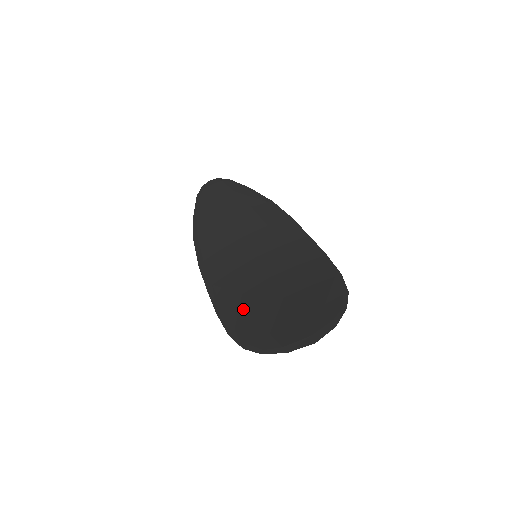
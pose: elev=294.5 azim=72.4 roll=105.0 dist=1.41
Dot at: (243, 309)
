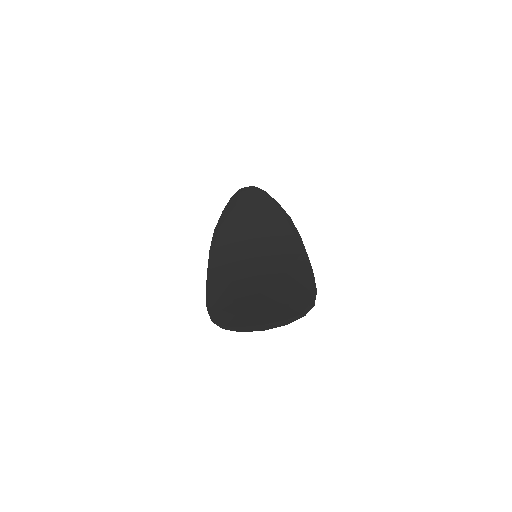
Dot at: (226, 293)
